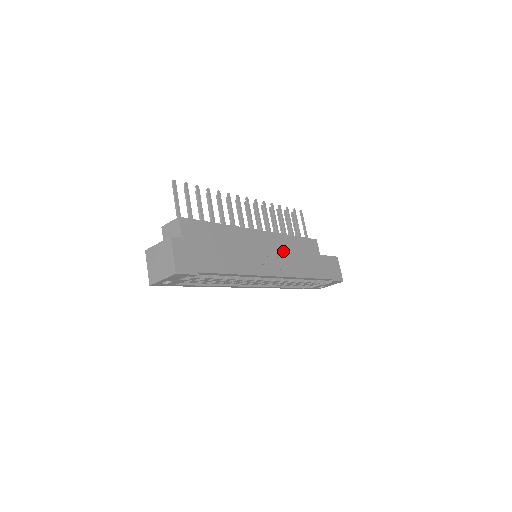
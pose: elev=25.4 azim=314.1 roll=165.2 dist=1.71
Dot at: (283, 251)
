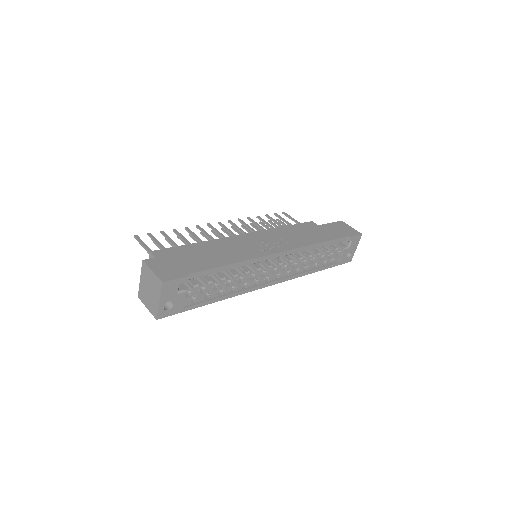
Dot at: (275, 234)
